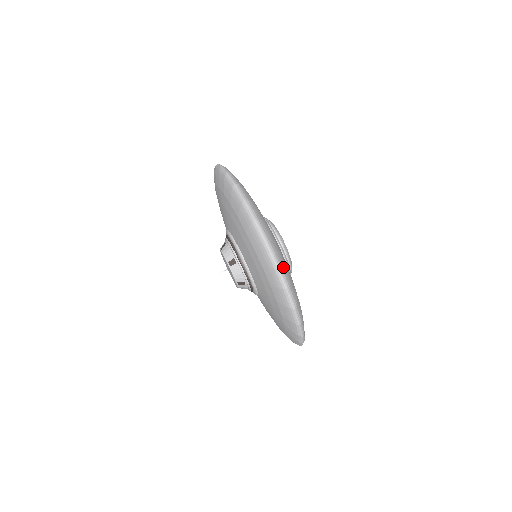
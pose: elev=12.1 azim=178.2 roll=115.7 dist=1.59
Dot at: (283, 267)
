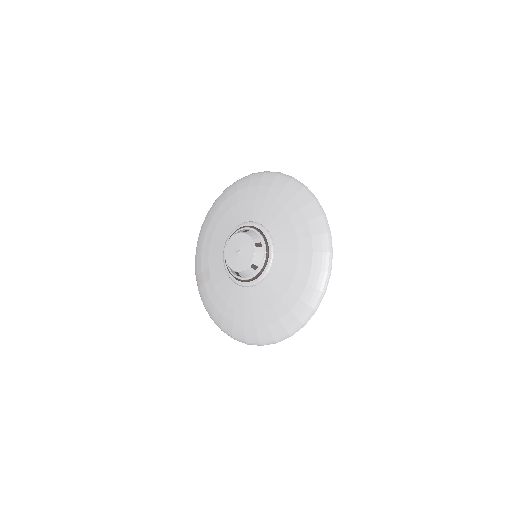
Dot at: occluded
